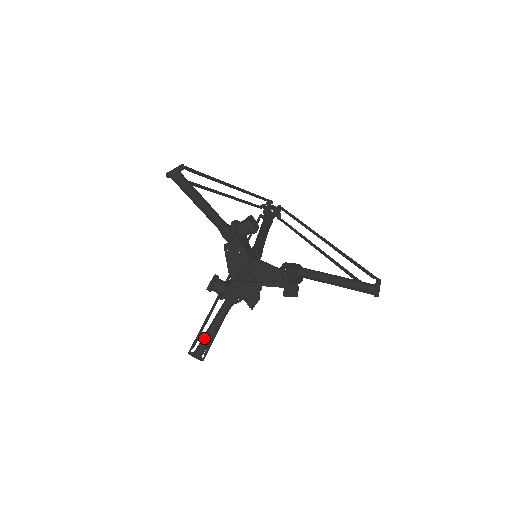
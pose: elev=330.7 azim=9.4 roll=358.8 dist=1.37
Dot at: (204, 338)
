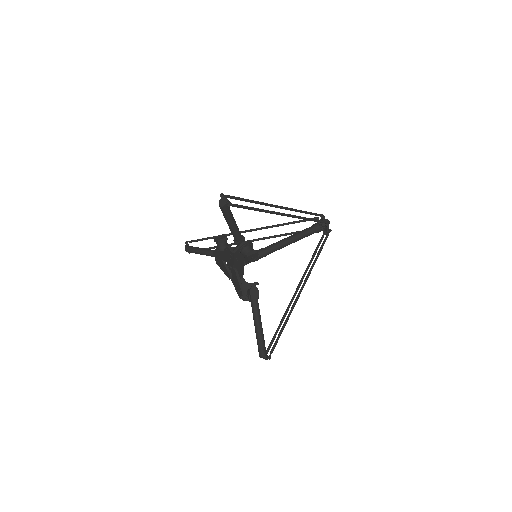
Dot at: (195, 249)
